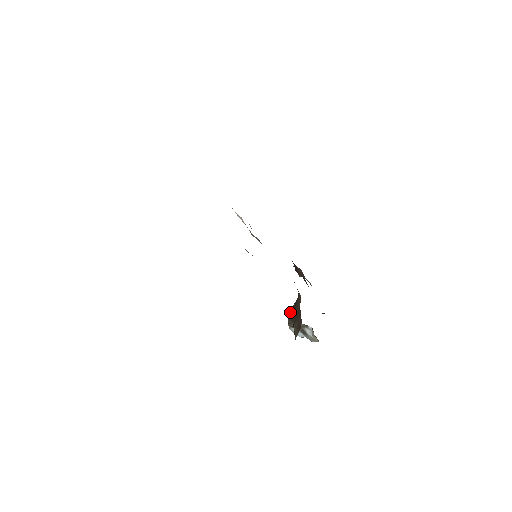
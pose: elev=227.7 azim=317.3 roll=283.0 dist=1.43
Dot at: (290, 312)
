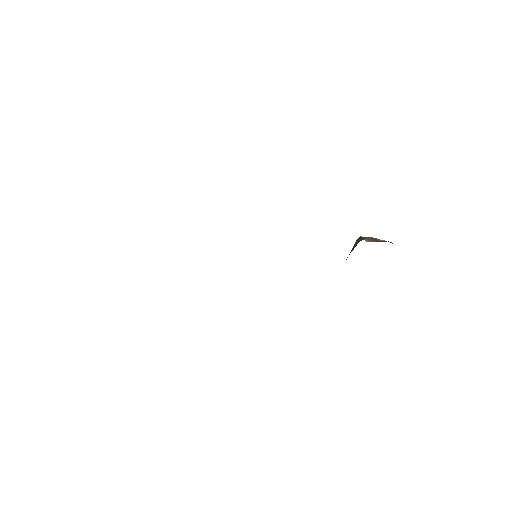
Dot at: occluded
